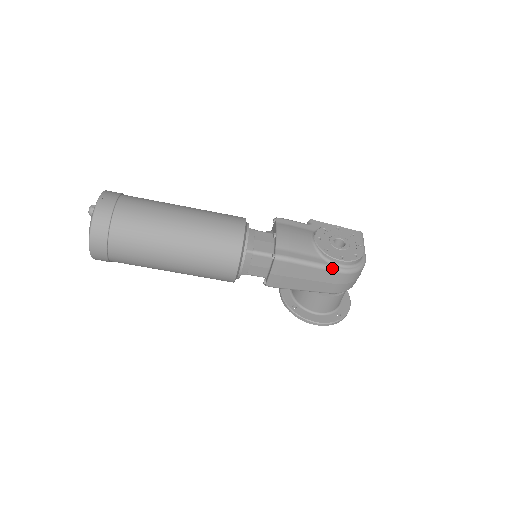
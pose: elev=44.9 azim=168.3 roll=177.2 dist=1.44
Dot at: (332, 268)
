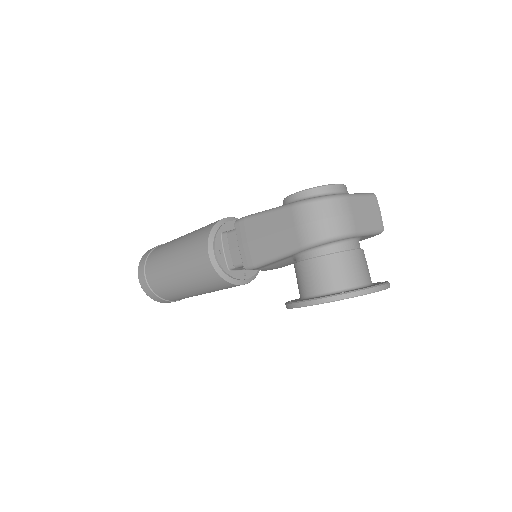
Dot at: (283, 206)
